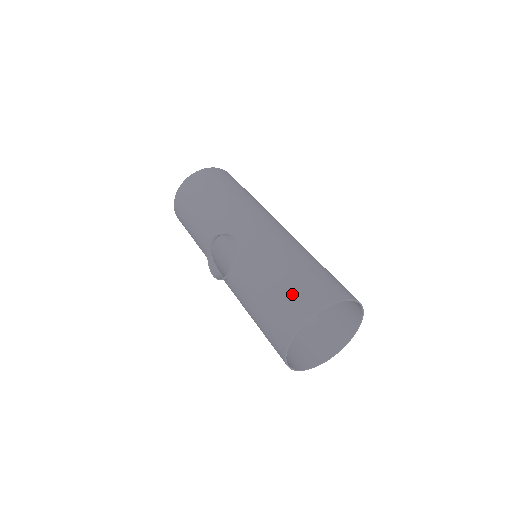
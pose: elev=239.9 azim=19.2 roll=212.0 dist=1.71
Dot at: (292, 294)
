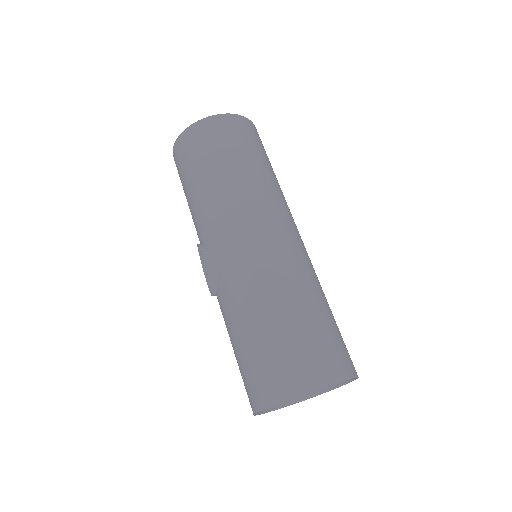
Dot at: (257, 367)
